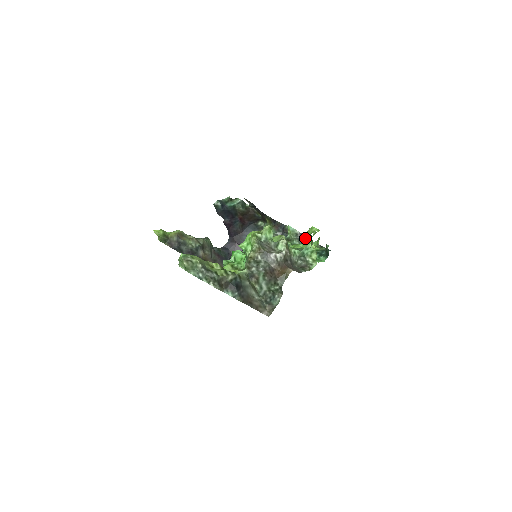
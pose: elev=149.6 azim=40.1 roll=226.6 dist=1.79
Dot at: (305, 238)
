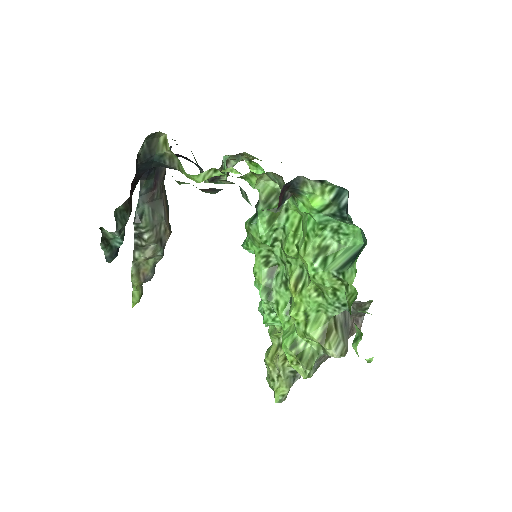
Dot at: (281, 192)
